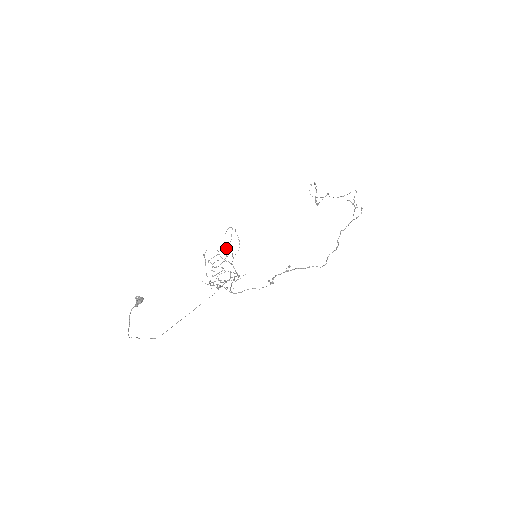
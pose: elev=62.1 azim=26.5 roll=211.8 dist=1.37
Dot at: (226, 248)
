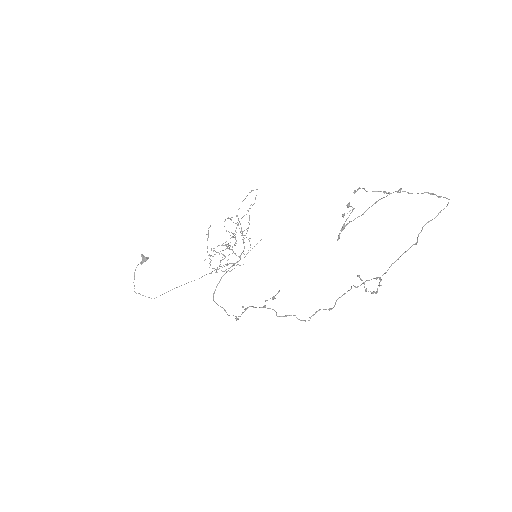
Dot at: (243, 216)
